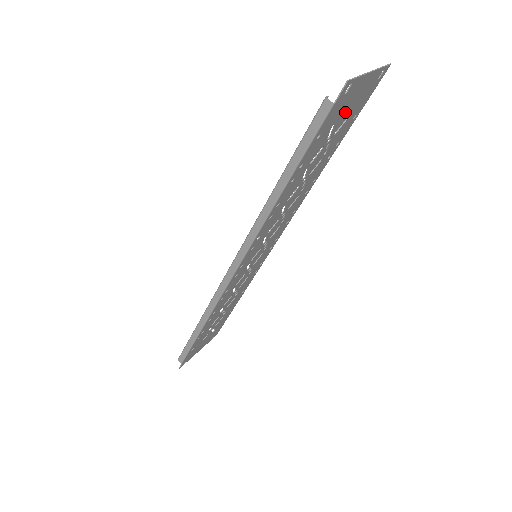
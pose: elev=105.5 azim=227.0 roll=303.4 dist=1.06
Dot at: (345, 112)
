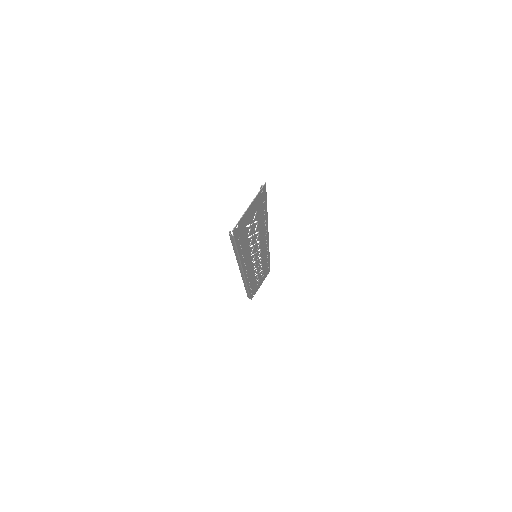
Dot at: (250, 218)
